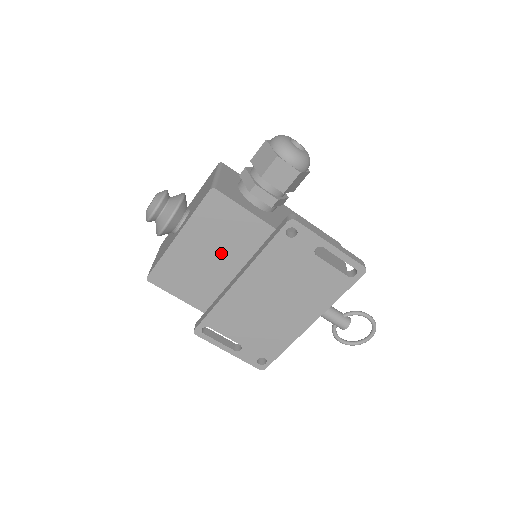
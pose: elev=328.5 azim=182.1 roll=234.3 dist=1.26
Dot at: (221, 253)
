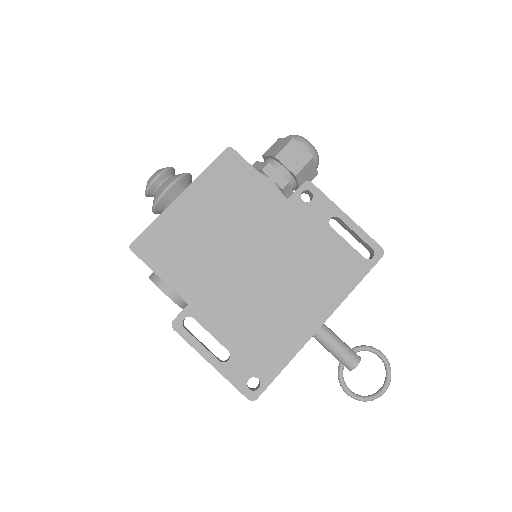
Dot at: (225, 222)
